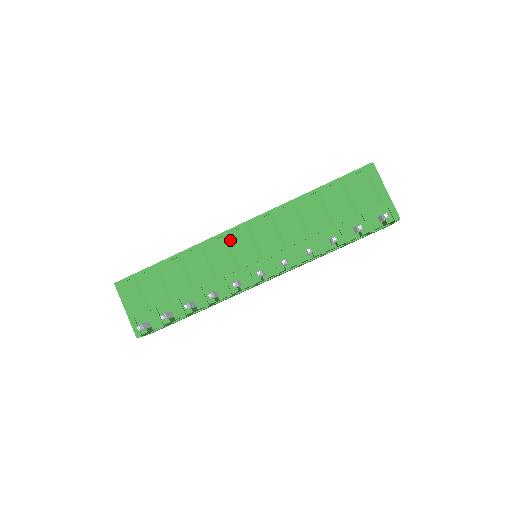
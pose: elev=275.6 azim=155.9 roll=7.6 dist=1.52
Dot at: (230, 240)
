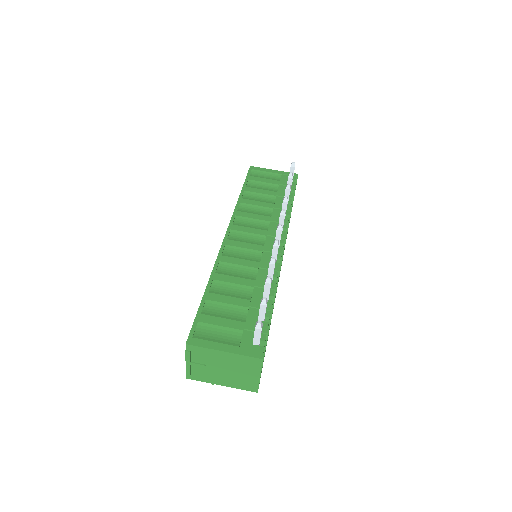
Dot at: (232, 244)
